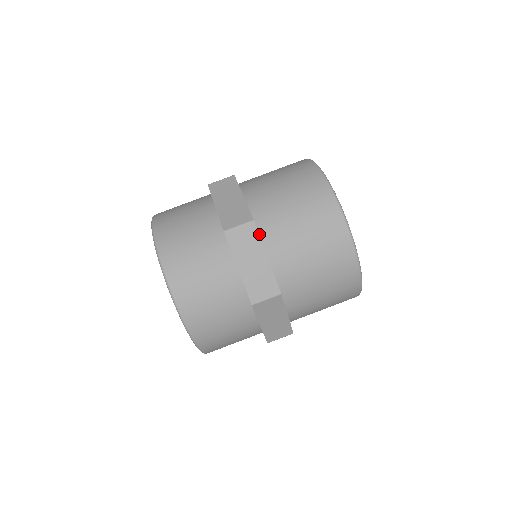
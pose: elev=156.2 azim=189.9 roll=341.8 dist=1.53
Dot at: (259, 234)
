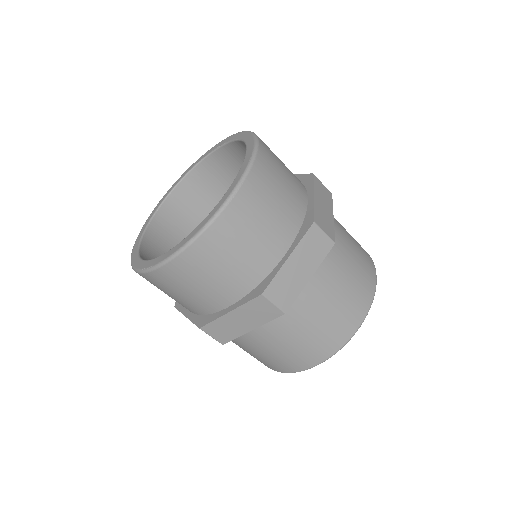
Dot at: occluded
